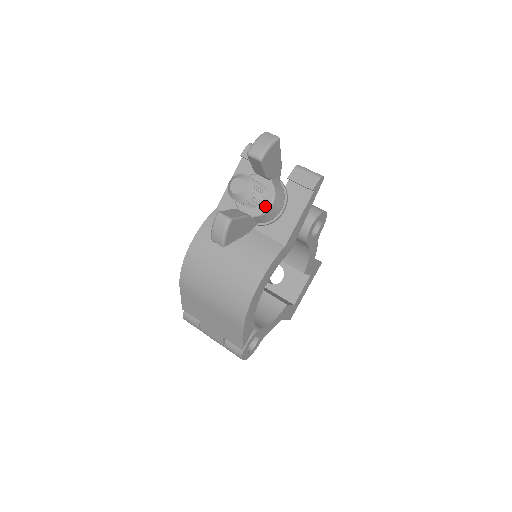
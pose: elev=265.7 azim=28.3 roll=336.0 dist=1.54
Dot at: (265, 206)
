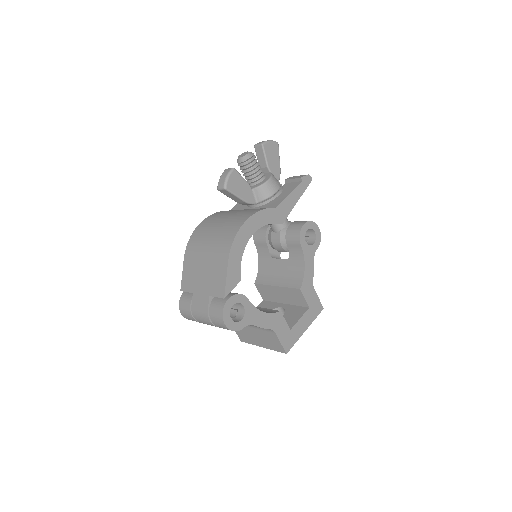
Dot at: (263, 182)
